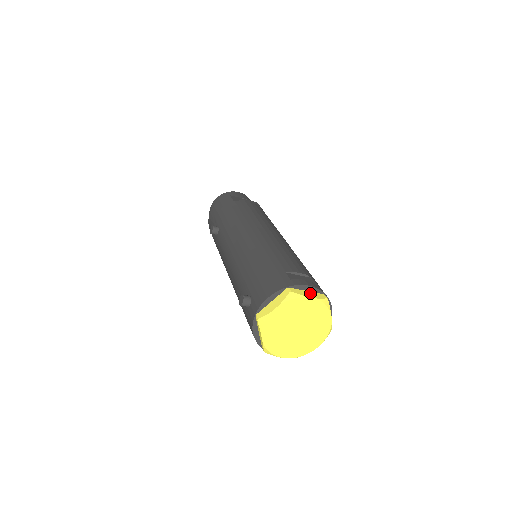
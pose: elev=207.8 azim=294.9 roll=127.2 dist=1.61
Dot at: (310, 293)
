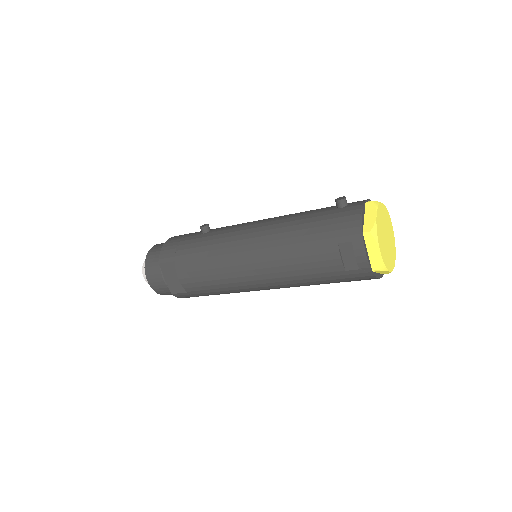
Dot at: occluded
